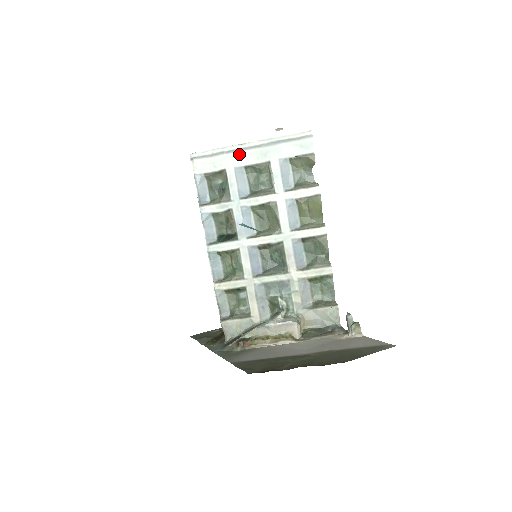
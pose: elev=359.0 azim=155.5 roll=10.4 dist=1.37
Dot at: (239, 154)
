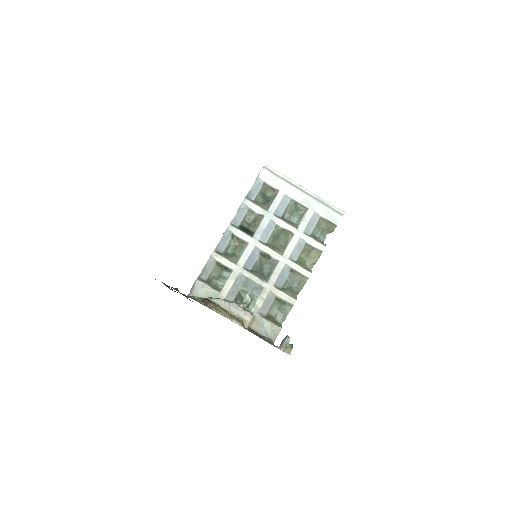
Dot at: (294, 189)
